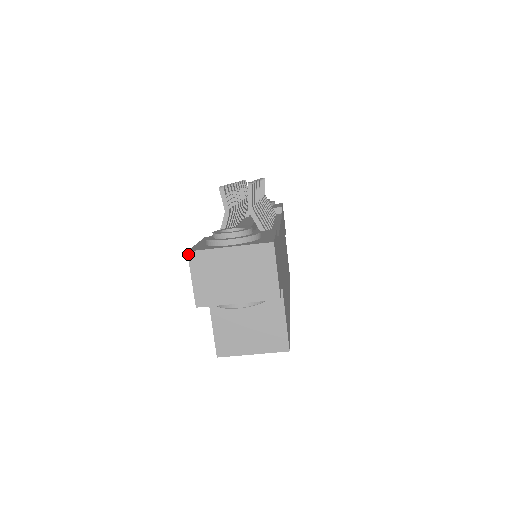
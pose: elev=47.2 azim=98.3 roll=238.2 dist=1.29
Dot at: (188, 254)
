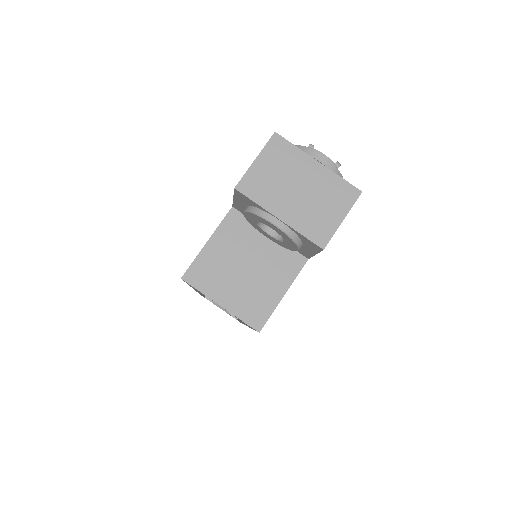
Dot at: (274, 134)
